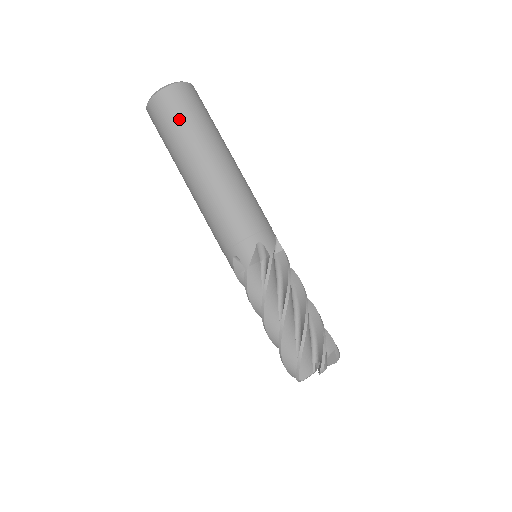
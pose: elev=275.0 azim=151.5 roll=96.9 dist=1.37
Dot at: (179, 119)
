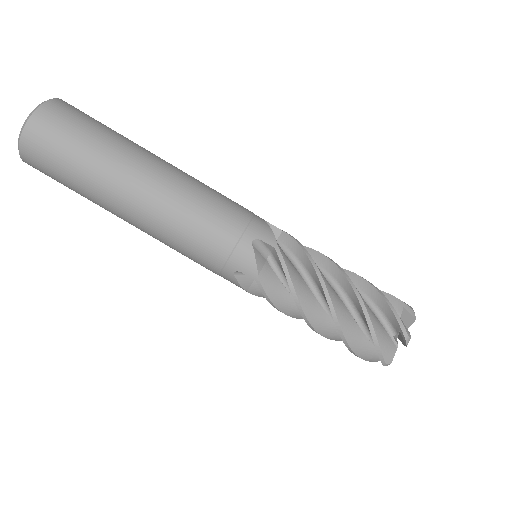
Dot at: (62, 181)
